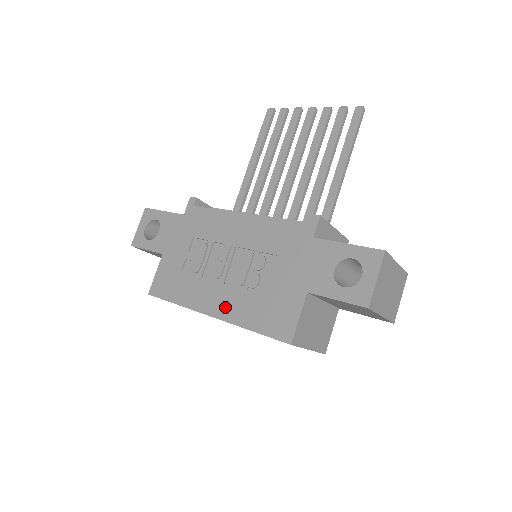
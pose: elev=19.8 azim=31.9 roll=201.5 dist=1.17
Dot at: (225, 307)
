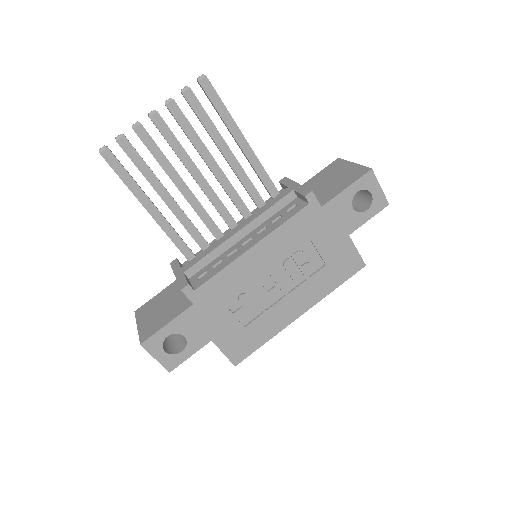
Dot at: (306, 301)
